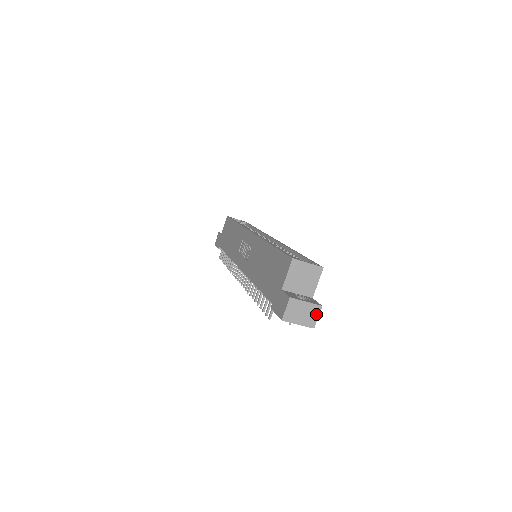
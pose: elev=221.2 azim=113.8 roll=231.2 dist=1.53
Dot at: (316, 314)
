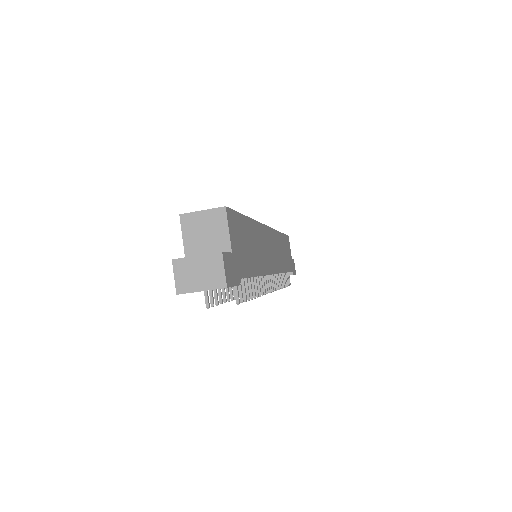
Dot at: (219, 267)
